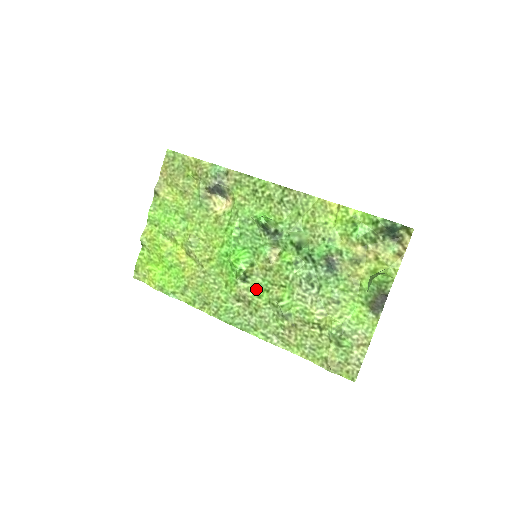
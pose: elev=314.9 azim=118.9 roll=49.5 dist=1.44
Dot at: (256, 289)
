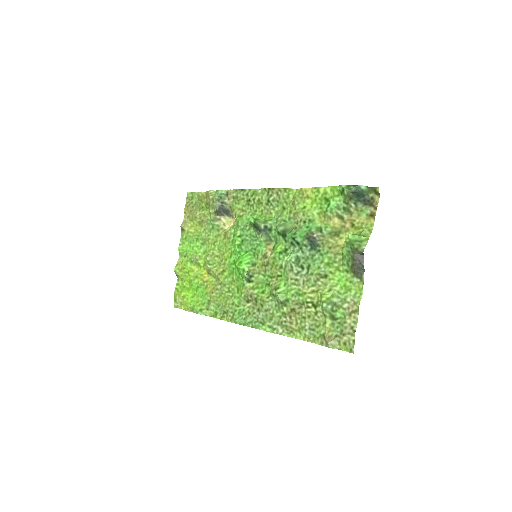
Dot at: (260, 286)
